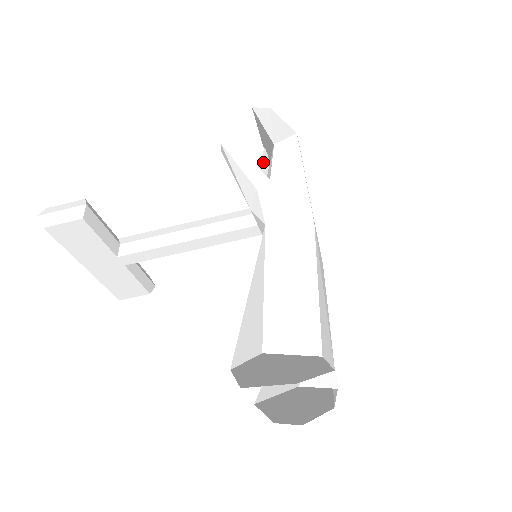
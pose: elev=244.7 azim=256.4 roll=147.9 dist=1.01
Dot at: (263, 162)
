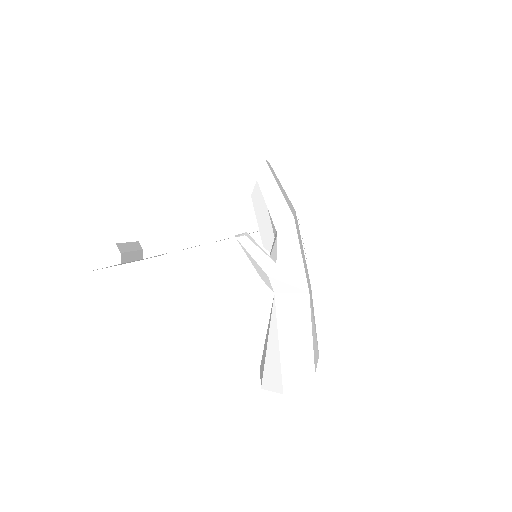
Dot at: (258, 189)
